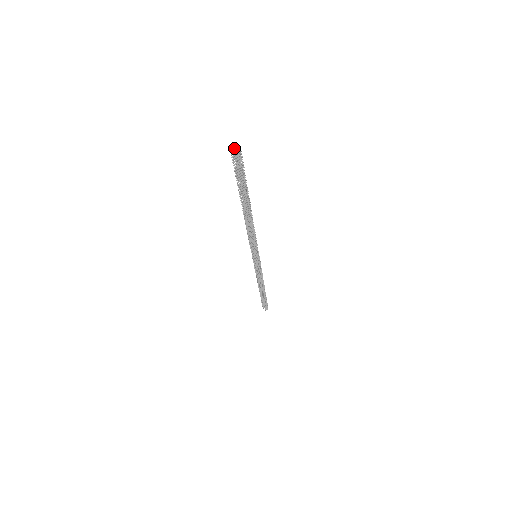
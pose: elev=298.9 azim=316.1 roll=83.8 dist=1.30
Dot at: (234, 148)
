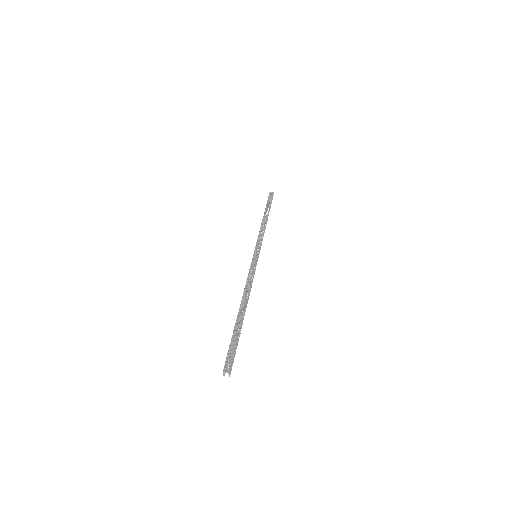
Dot at: (224, 370)
